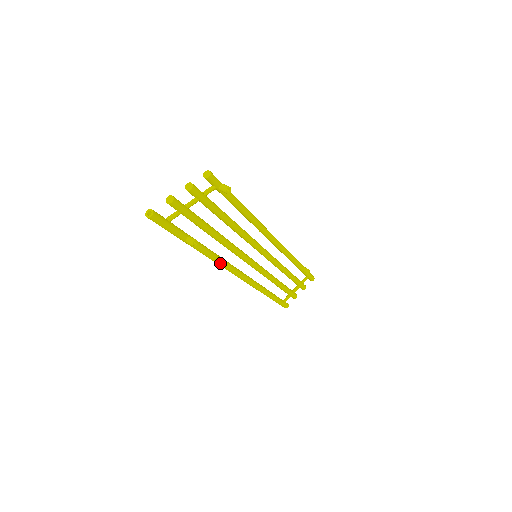
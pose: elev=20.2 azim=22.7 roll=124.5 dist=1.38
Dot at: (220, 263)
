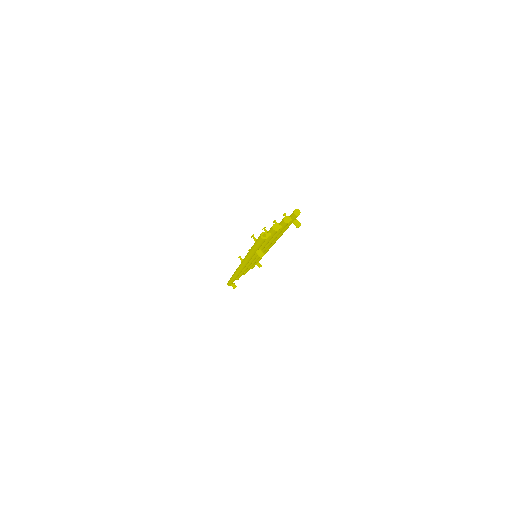
Dot at: (247, 262)
